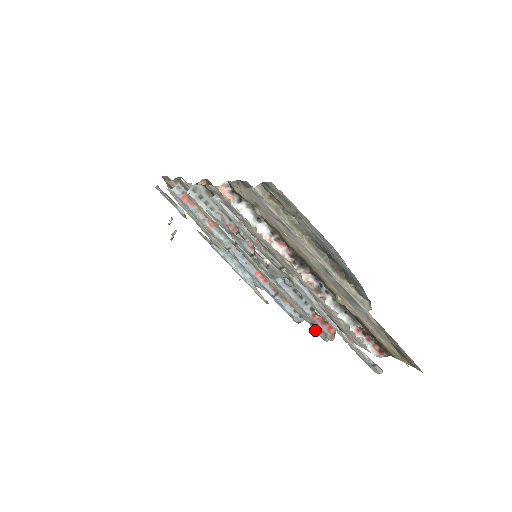
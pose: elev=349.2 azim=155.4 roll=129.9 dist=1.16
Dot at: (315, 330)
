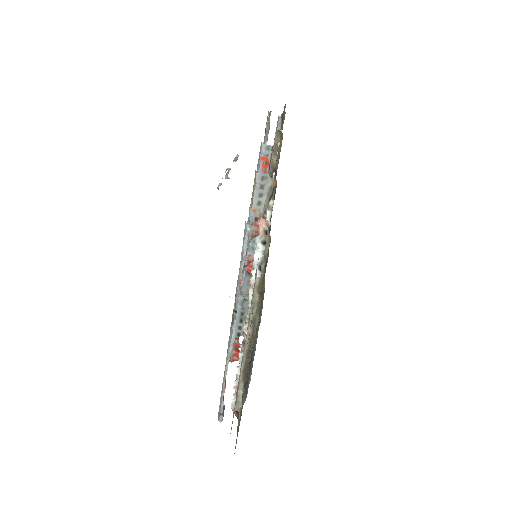
Dot at: occluded
